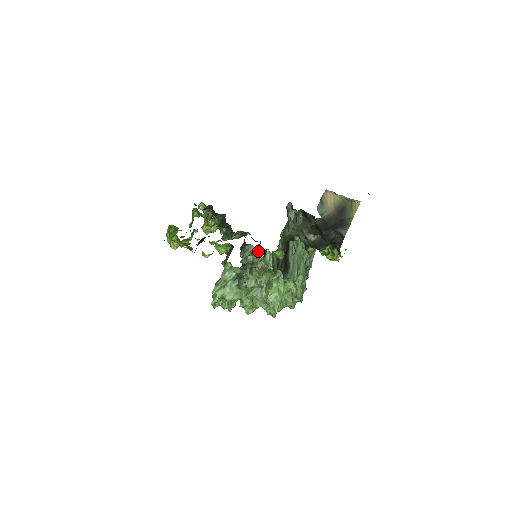
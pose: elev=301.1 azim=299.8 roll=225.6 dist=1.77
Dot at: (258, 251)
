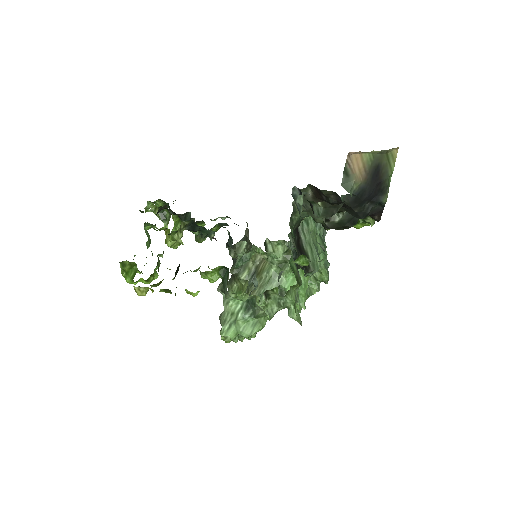
Dot at: (254, 245)
